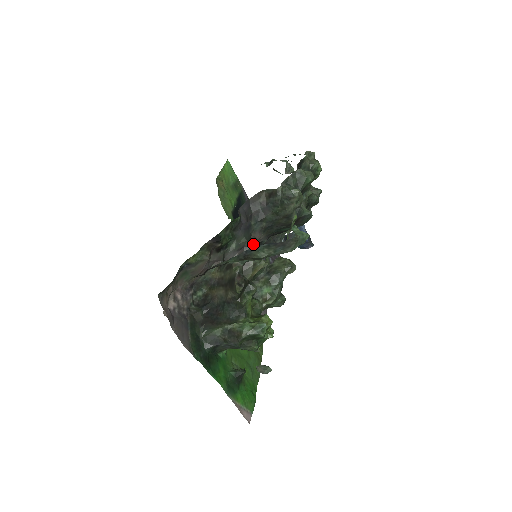
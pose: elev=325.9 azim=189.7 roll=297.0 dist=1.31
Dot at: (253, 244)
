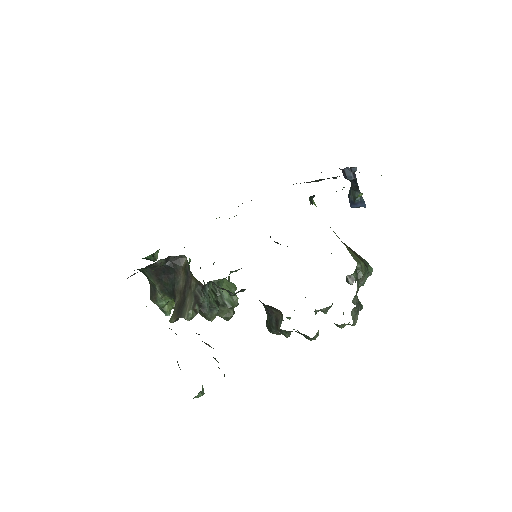
Dot at: occluded
